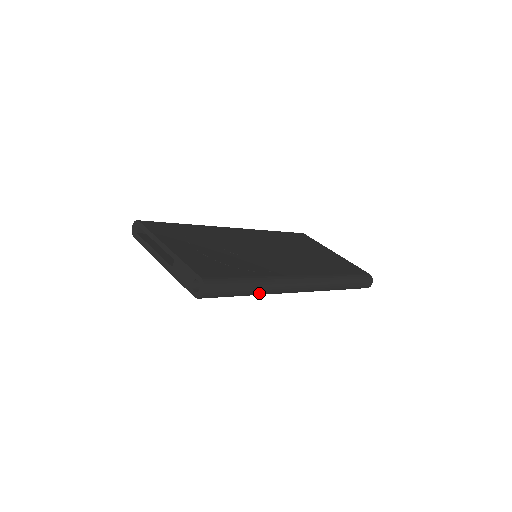
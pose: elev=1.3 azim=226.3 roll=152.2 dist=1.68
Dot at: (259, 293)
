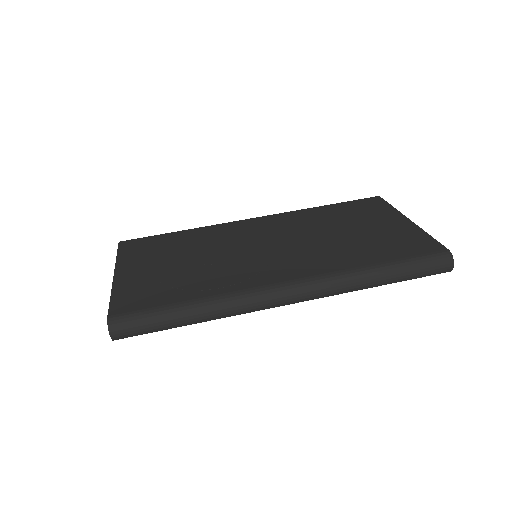
Dot at: (207, 319)
